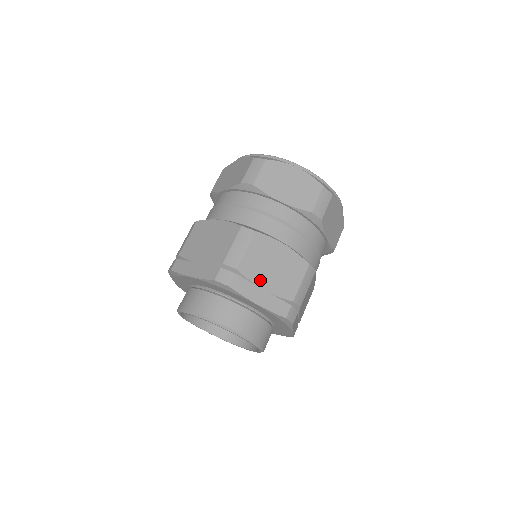
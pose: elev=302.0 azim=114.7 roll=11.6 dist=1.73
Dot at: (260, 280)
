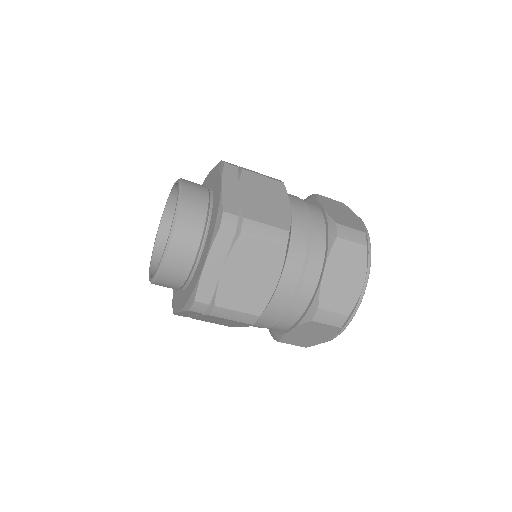
Dot at: (245, 187)
